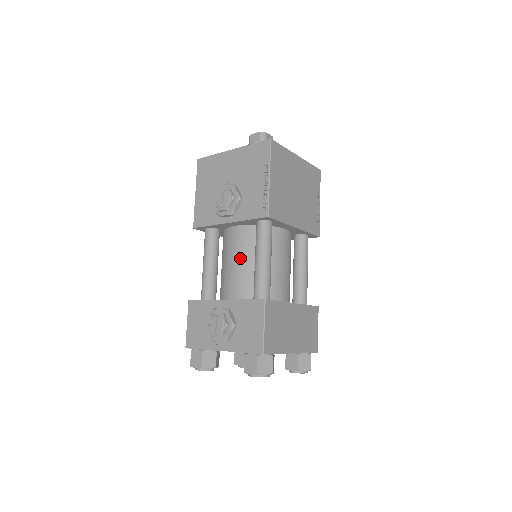
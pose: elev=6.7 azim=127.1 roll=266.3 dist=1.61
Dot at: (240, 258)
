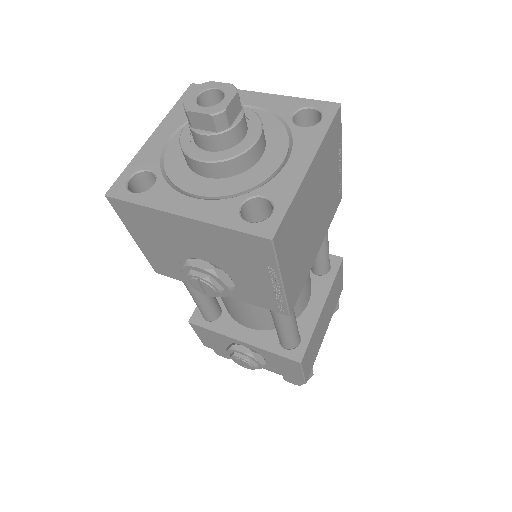
Dot at: (247, 305)
